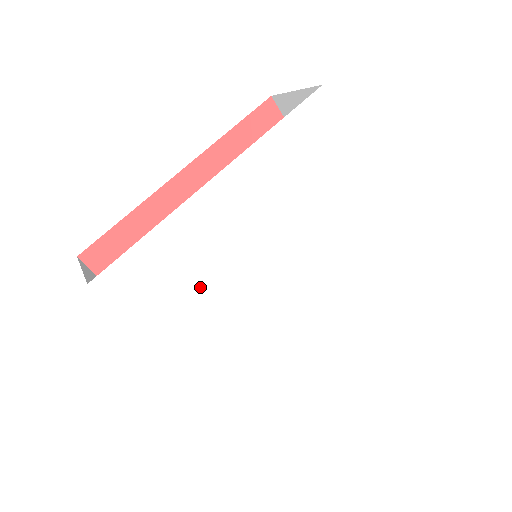
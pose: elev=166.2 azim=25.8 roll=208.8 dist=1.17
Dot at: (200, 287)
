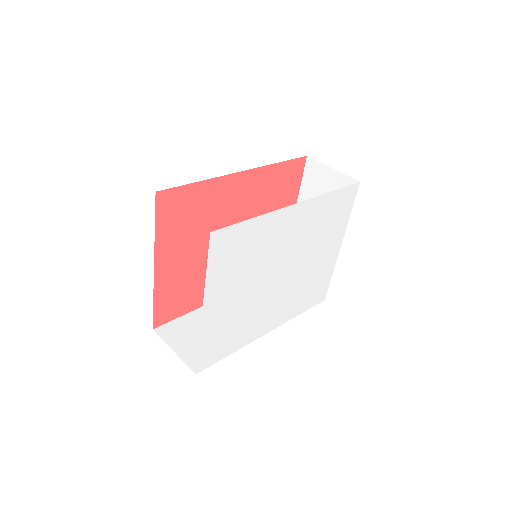
Dot at: (248, 266)
